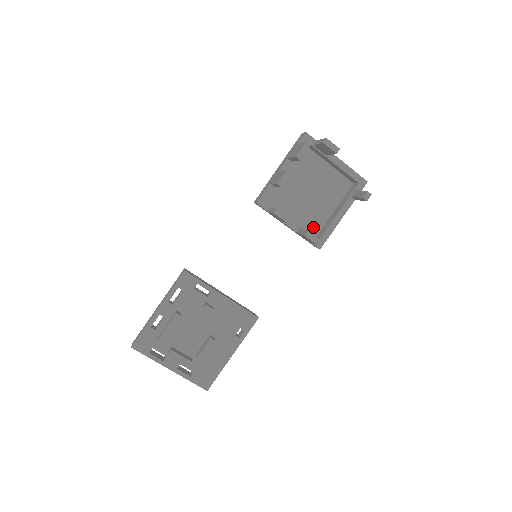
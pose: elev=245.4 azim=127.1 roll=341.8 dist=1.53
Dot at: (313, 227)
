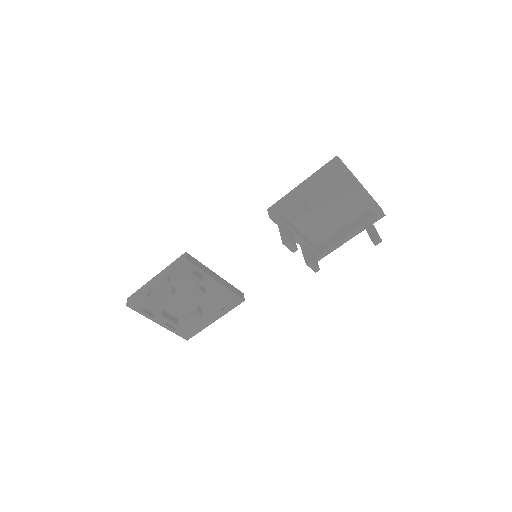
Dot at: (318, 237)
